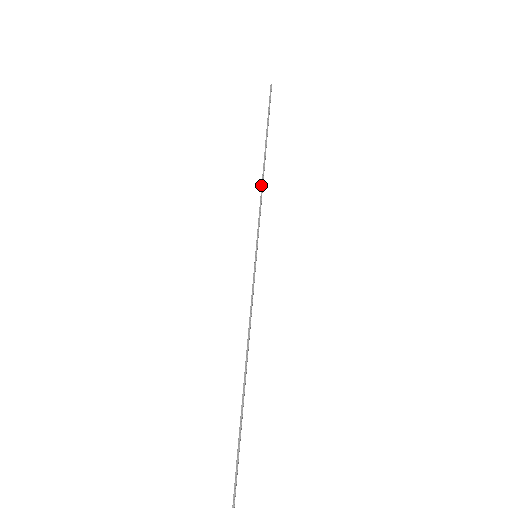
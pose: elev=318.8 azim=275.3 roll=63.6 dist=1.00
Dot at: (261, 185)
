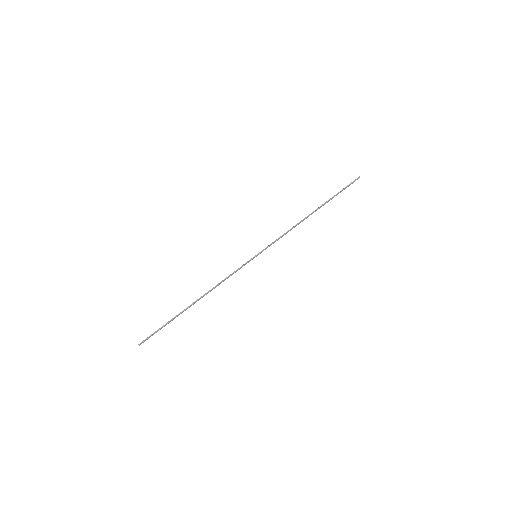
Dot at: (295, 225)
